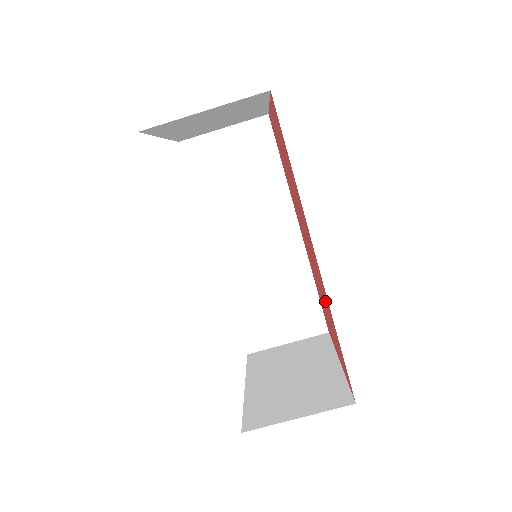
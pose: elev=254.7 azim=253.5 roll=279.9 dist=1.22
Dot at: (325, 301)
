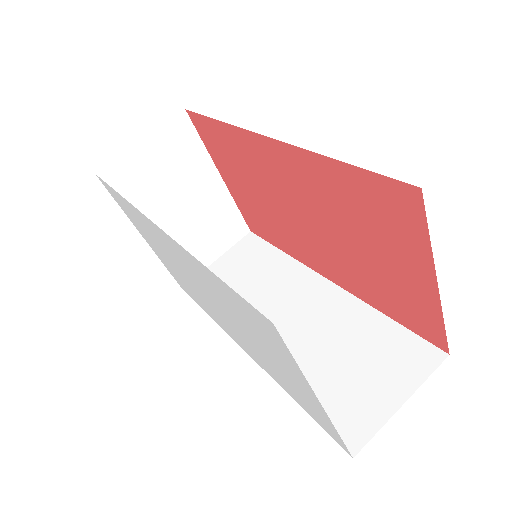
Dot at: (331, 201)
